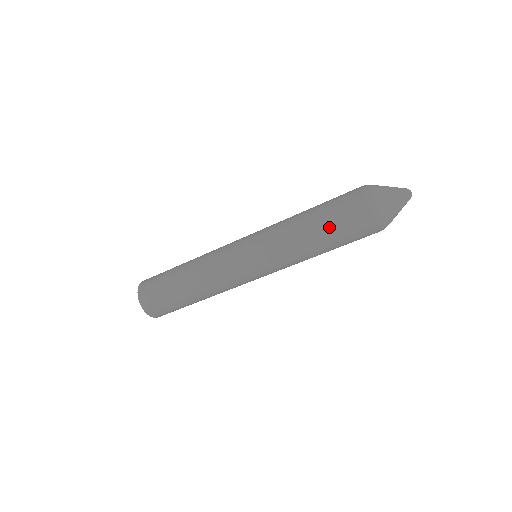
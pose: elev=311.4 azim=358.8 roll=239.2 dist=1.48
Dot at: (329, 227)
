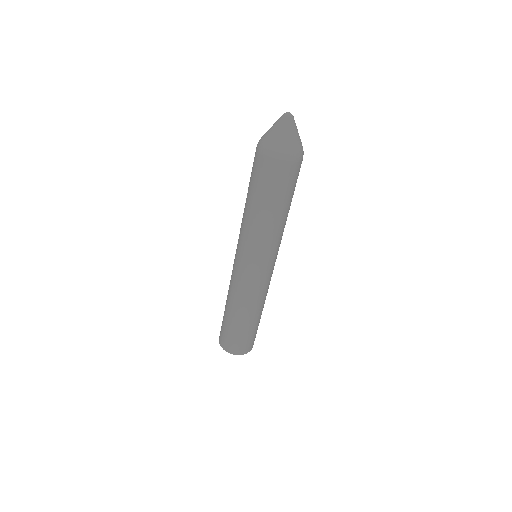
Dot at: (280, 199)
